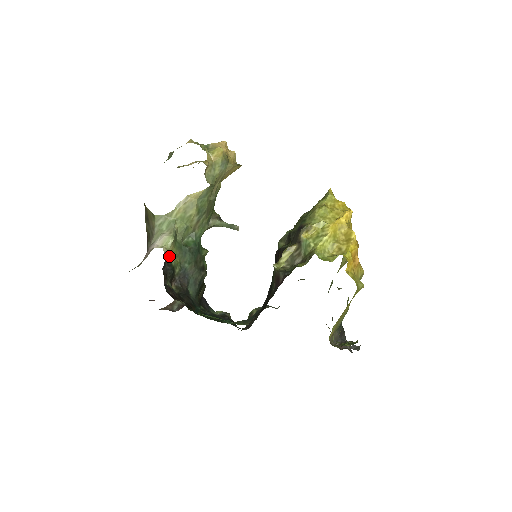
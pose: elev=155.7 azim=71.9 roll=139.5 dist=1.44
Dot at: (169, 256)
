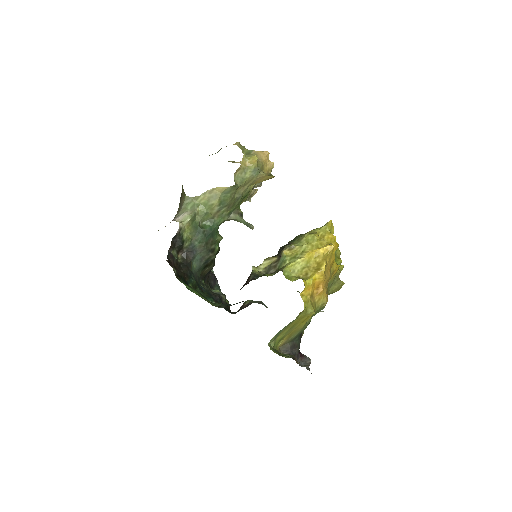
Dot at: (183, 231)
